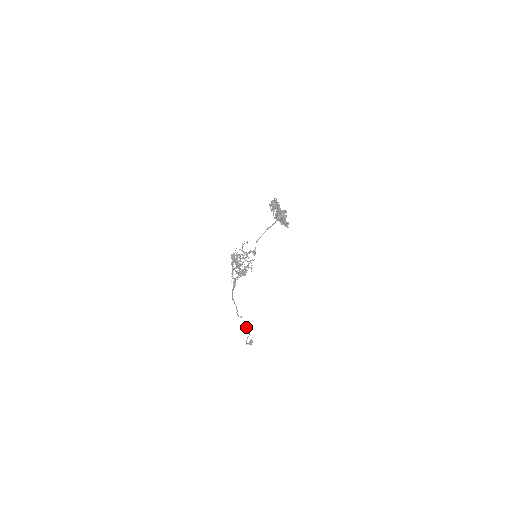
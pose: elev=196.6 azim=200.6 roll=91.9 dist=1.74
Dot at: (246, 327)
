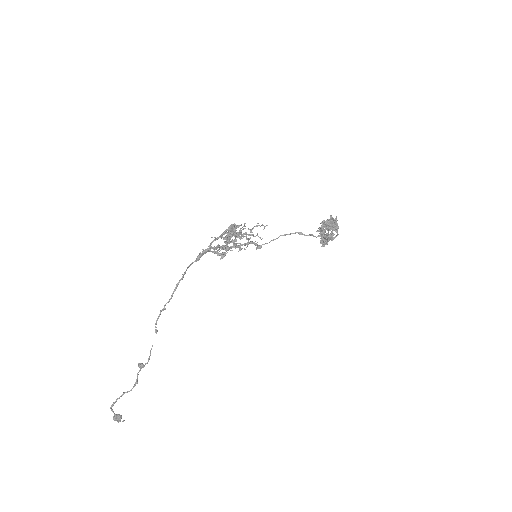
Dot at: occluded
